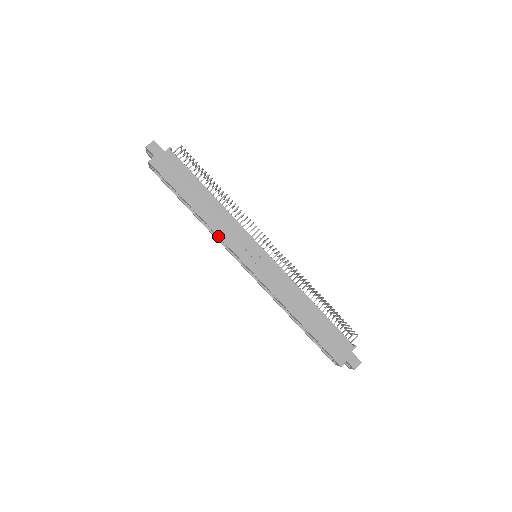
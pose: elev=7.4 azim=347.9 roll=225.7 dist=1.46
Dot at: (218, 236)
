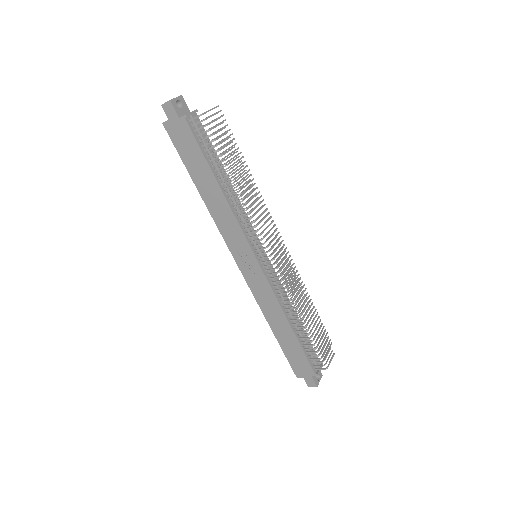
Dot at: (217, 226)
